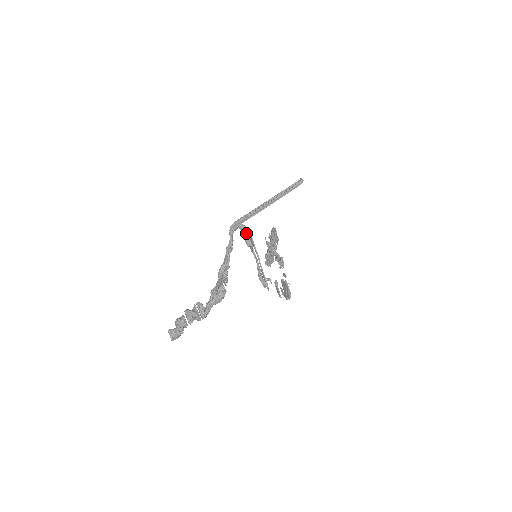
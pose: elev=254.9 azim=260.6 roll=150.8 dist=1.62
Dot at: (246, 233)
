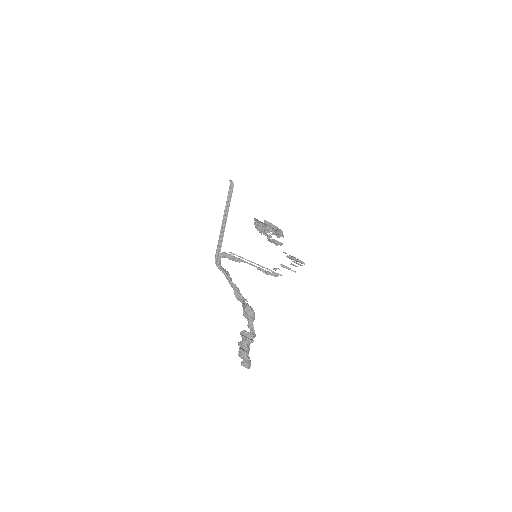
Dot at: (229, 257)
